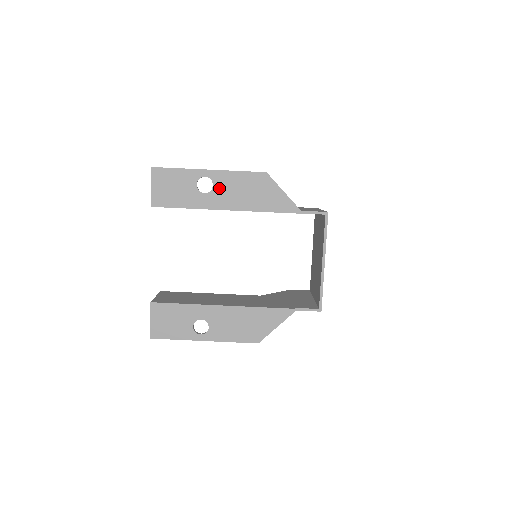
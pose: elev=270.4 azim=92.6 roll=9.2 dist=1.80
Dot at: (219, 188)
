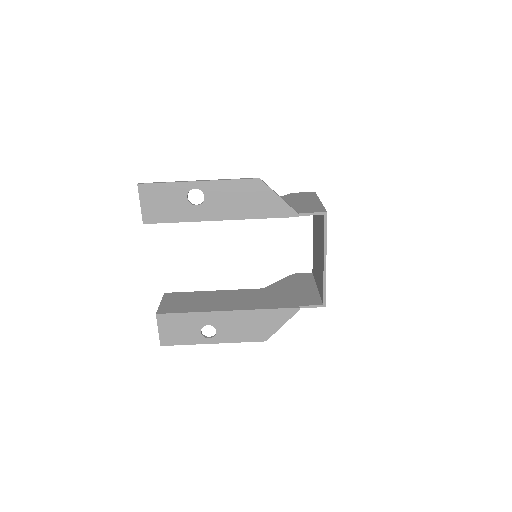
Dot at: (211, 199)
